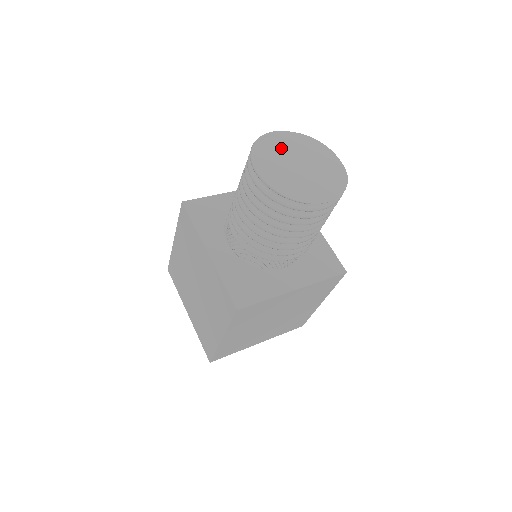
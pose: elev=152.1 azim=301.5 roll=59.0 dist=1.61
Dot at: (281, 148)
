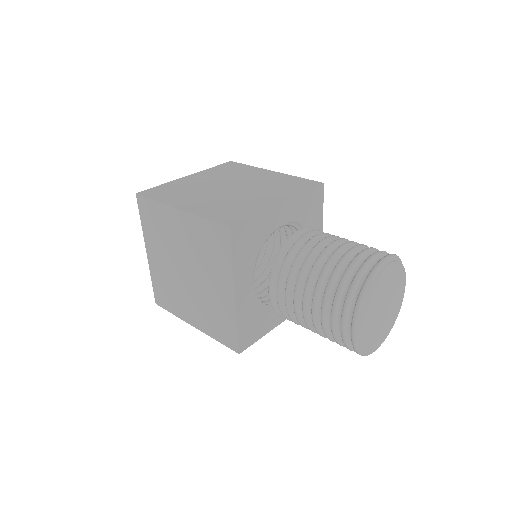
Dot at: (380, 290)
